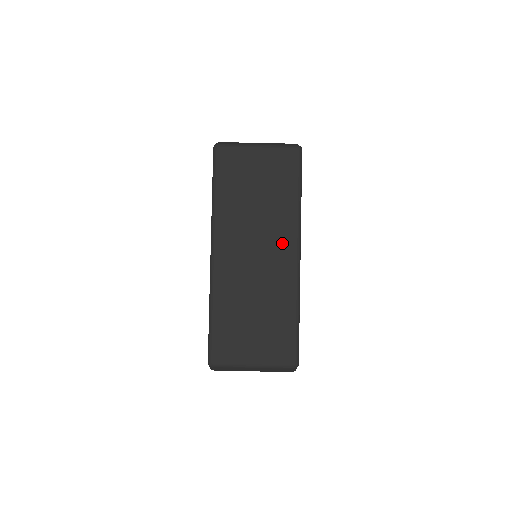
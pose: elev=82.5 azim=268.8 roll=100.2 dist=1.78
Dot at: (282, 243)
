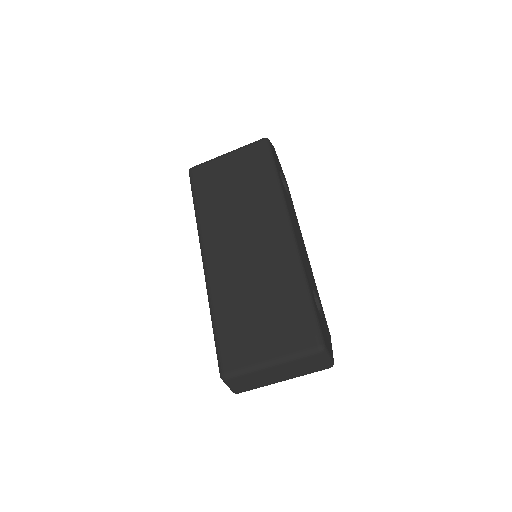
Dot at: (270, 224)
